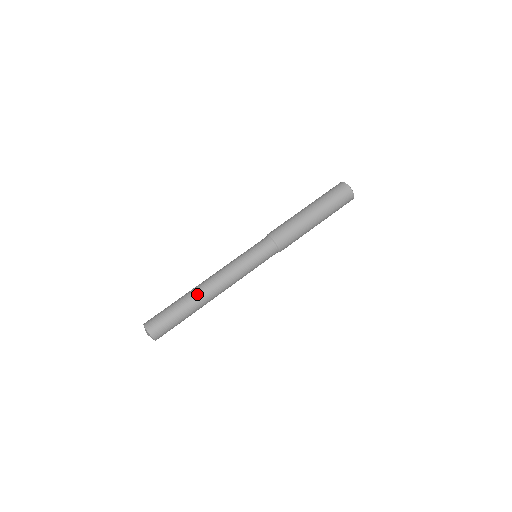
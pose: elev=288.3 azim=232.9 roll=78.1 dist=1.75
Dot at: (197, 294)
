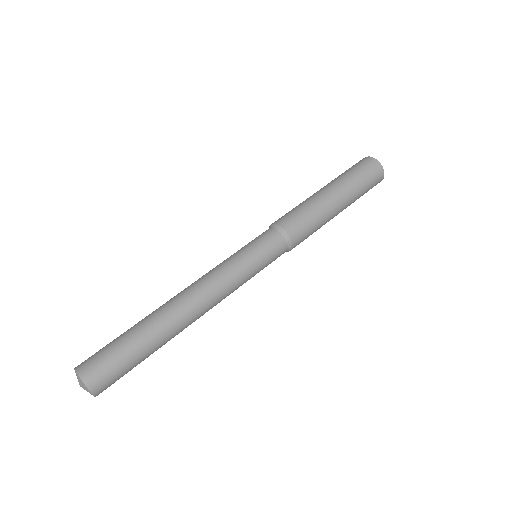
Dot at: (167, 313)
